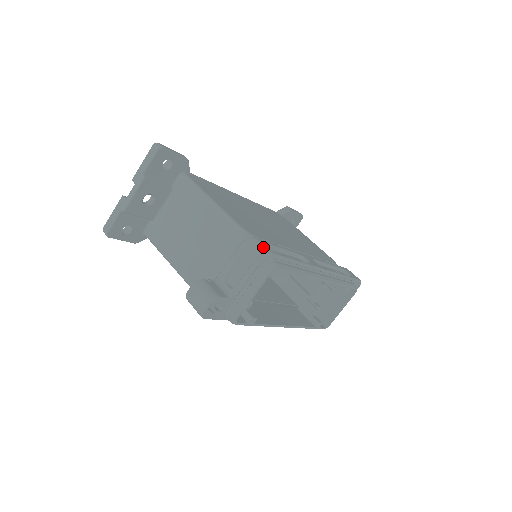
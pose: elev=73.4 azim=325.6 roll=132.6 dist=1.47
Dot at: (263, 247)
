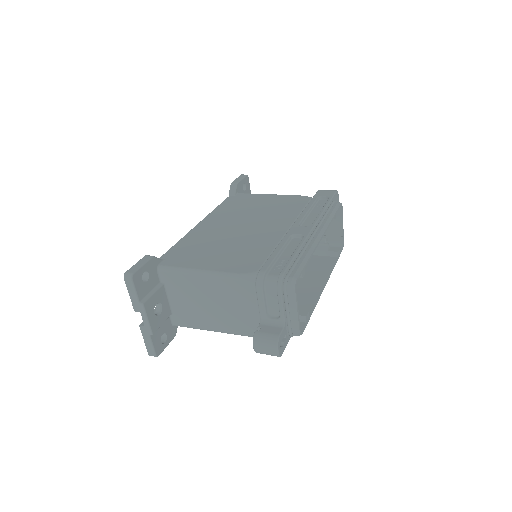
Dot at: (270, 271)
